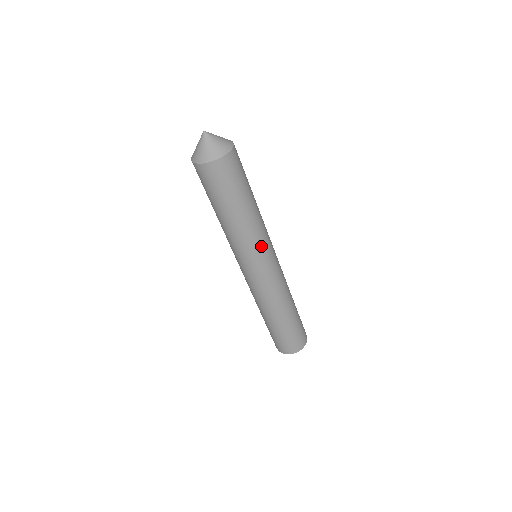
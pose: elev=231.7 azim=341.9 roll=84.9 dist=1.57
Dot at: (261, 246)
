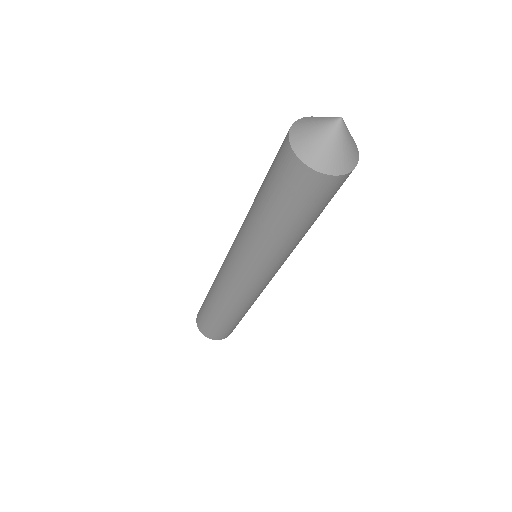
Dot at: (278, 265)
